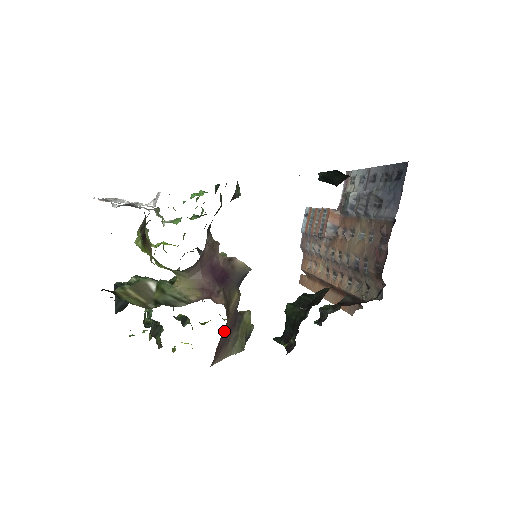
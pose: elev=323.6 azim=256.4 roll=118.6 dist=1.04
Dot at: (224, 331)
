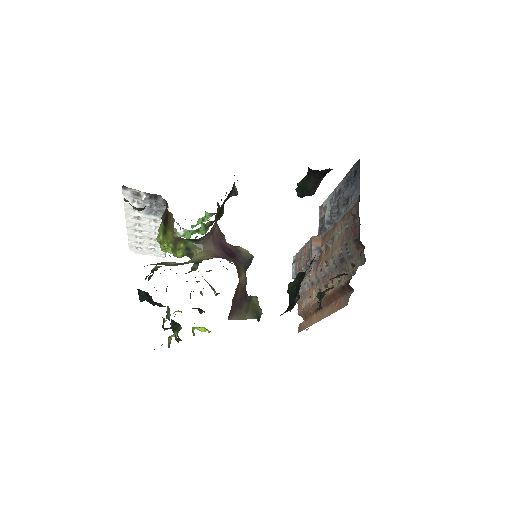
Dot at: (237, 295)
